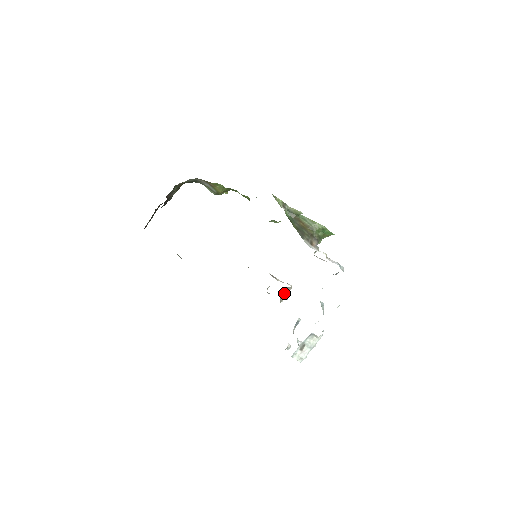
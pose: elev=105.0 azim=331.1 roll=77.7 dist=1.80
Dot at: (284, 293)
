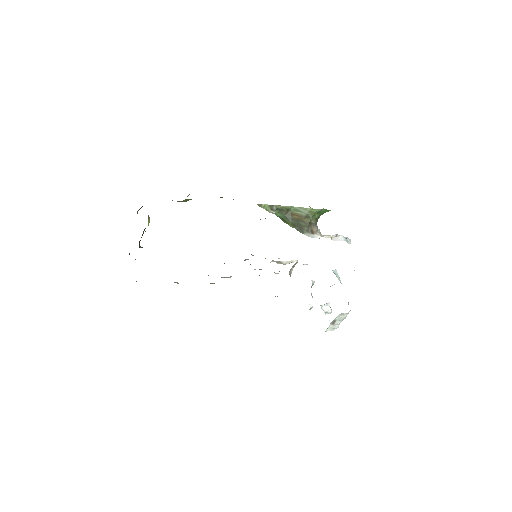
Dot at: (291, 268)
